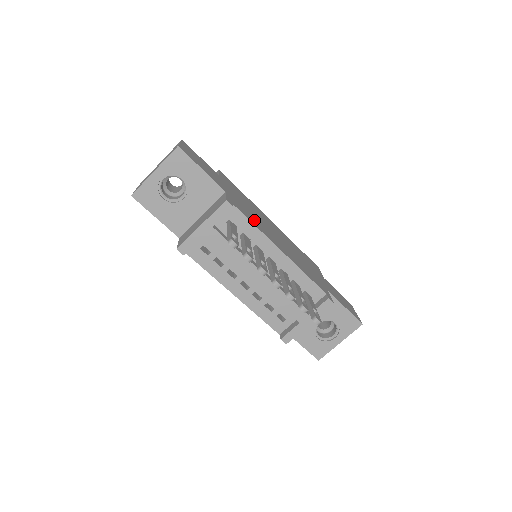
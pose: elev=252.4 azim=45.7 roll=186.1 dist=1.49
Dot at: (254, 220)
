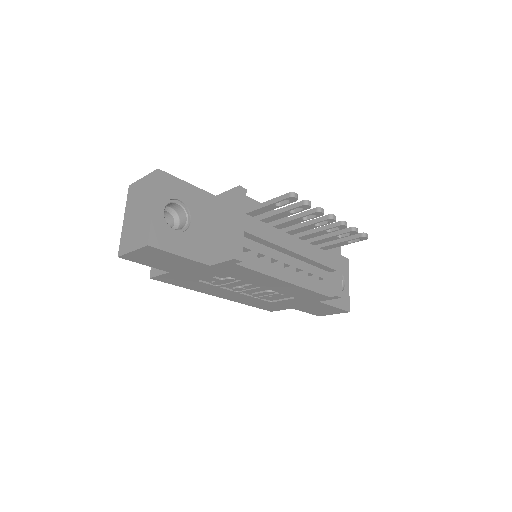
Dot at: occluded
